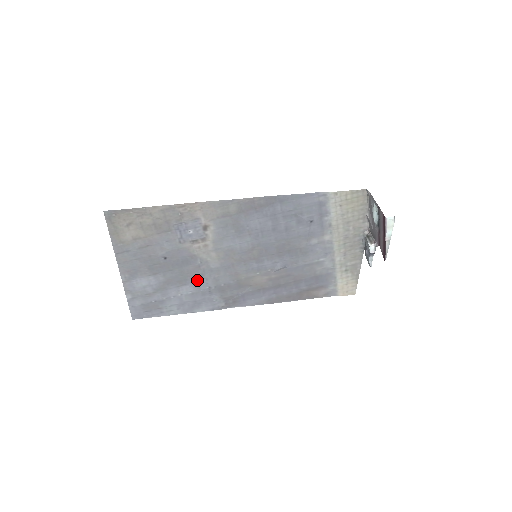
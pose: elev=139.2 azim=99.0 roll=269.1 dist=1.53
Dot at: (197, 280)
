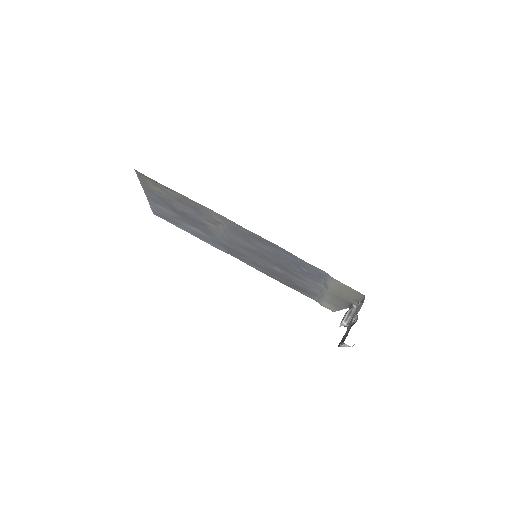
Dot at: (207, 233)
